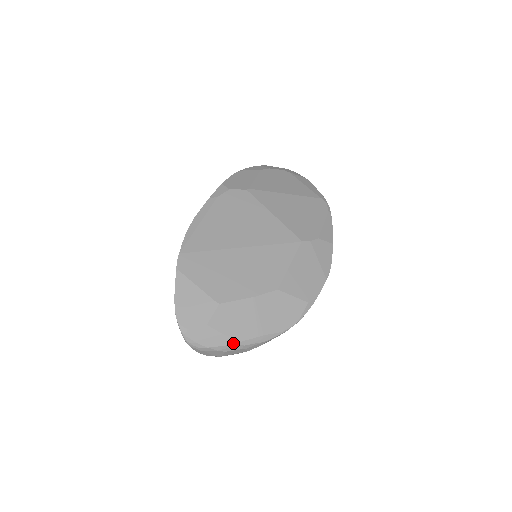
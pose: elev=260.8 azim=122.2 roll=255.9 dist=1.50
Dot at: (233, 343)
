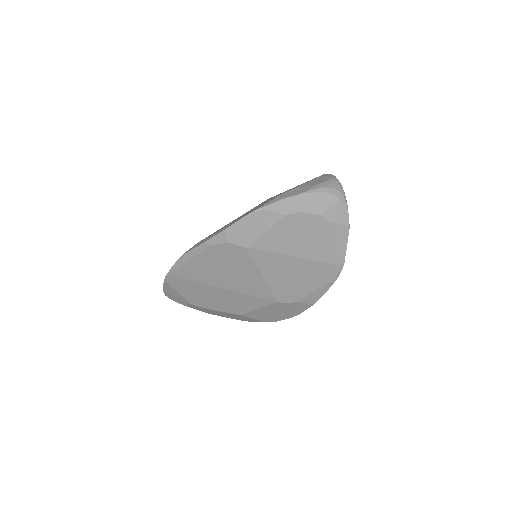
Dot at: occluded
